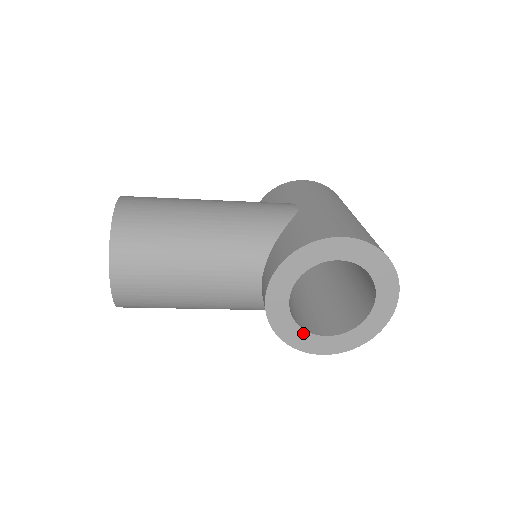
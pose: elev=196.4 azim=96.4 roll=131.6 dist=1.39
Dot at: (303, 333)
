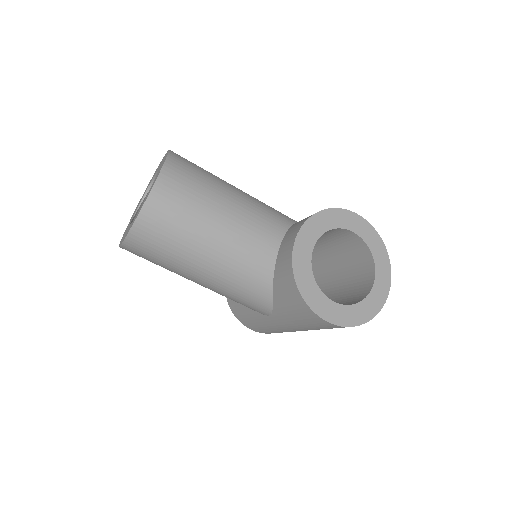
Dot at: (317, 289)
